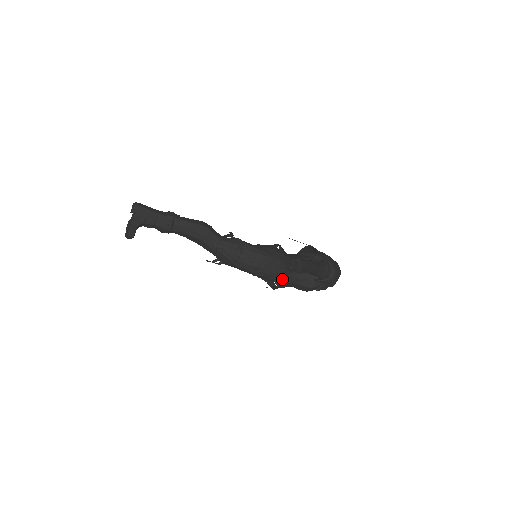
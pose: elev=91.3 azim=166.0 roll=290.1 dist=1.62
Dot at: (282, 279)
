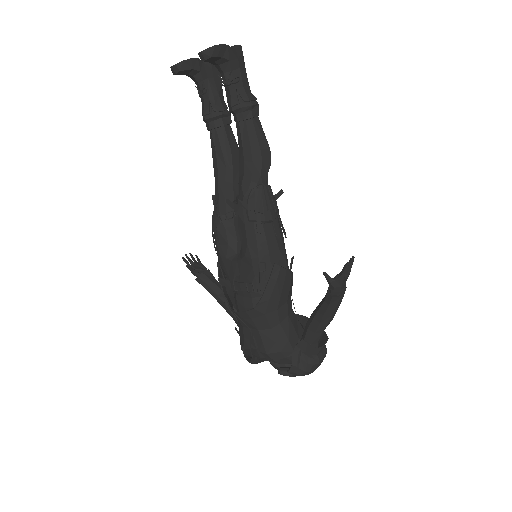
Dot at: (270, 304)
